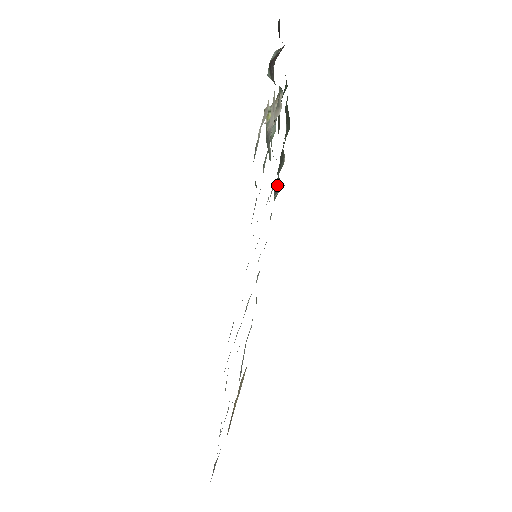
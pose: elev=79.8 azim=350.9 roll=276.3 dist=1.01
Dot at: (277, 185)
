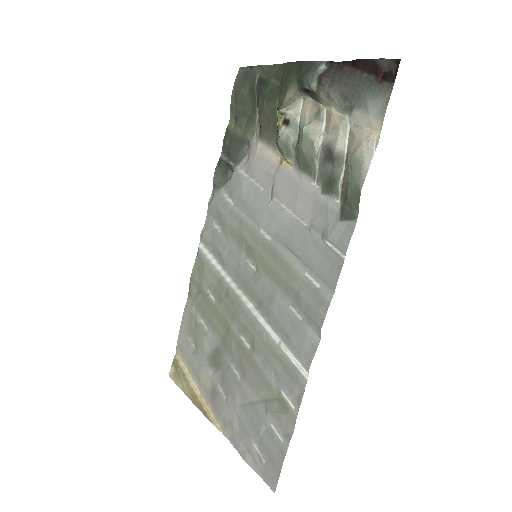
Dot at: (222, 172)
